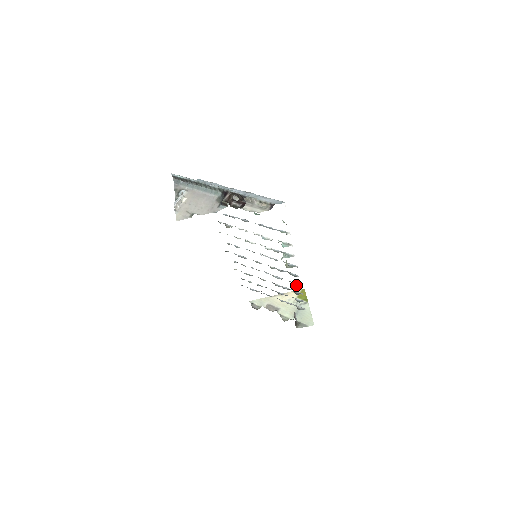
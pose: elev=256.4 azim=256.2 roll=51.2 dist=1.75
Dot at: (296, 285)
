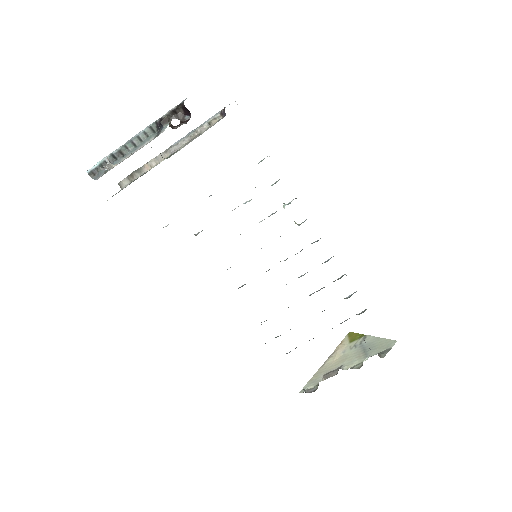
Dot at: occluded
